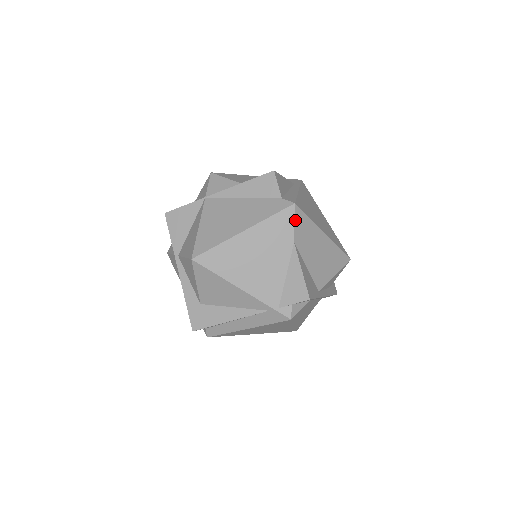
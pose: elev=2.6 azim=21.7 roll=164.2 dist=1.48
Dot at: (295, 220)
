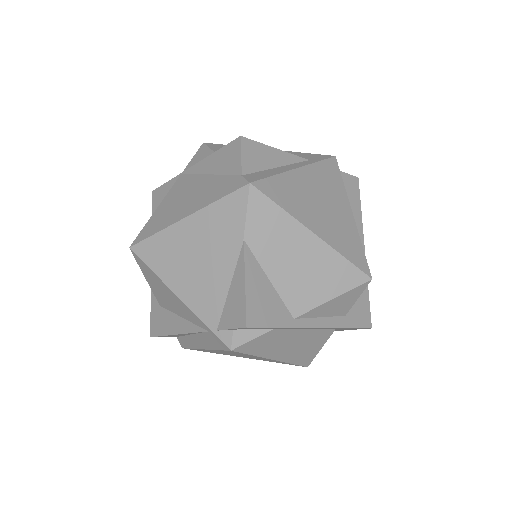
Dot at: (249, 208)
